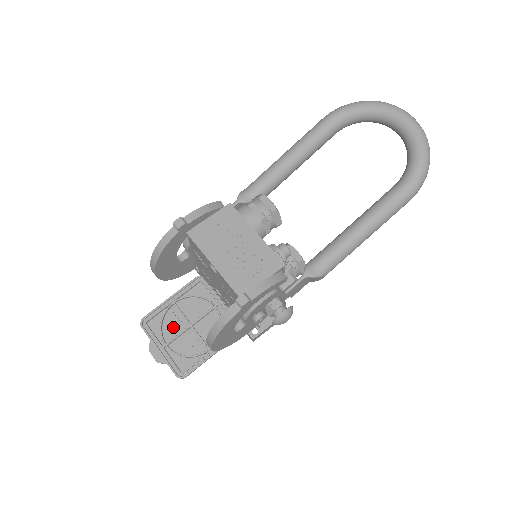
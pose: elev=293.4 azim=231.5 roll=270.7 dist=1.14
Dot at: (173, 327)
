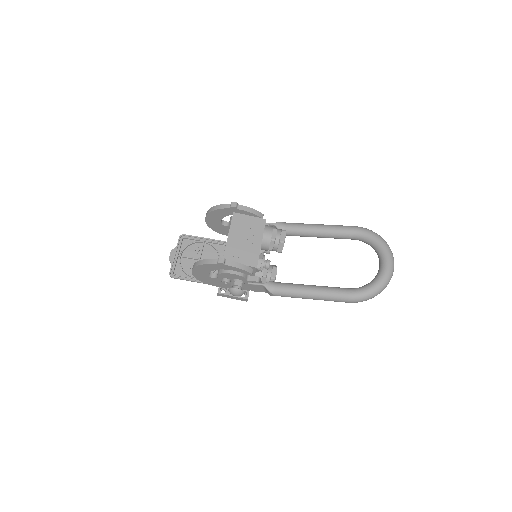
Dot at: (192, 252)
